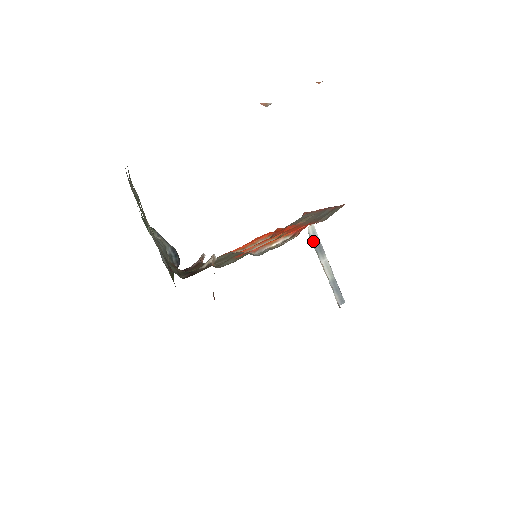
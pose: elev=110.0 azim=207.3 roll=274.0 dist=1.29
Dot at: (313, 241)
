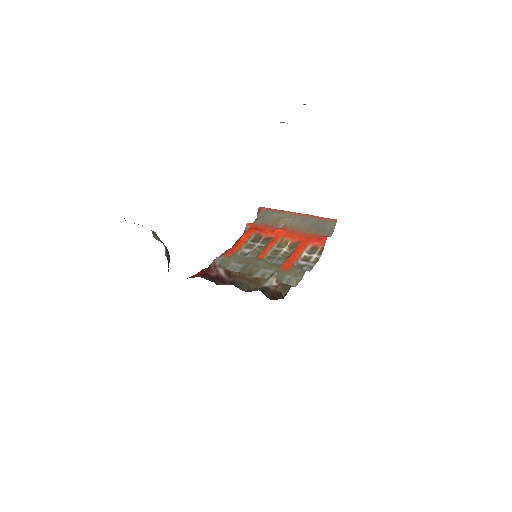
Dot at: occluded
